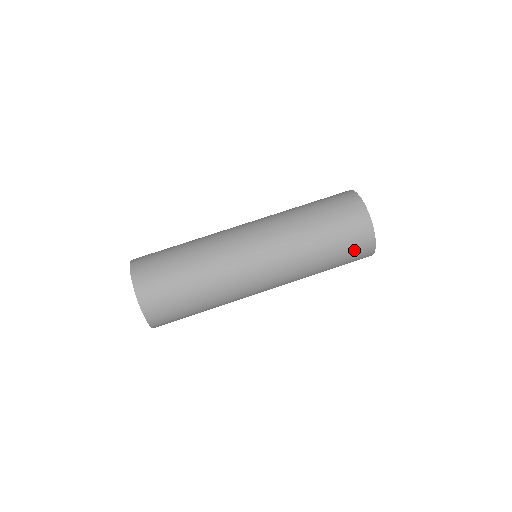
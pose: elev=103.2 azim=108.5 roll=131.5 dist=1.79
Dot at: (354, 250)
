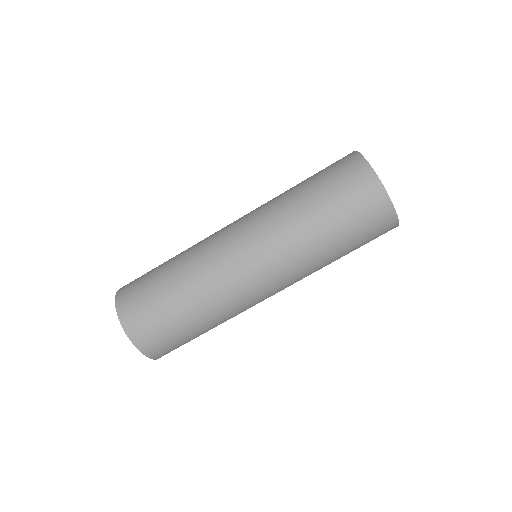
Dot at: (367, 221)
